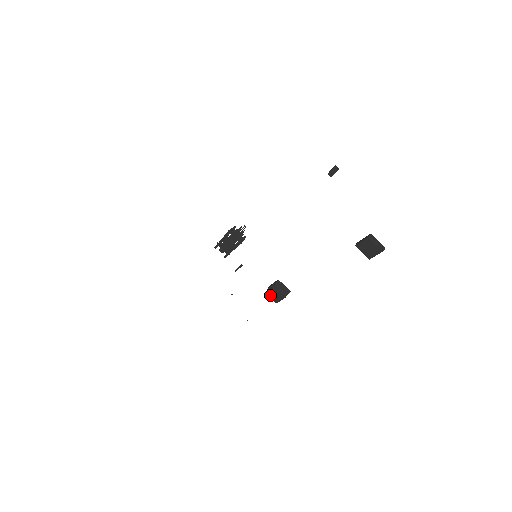
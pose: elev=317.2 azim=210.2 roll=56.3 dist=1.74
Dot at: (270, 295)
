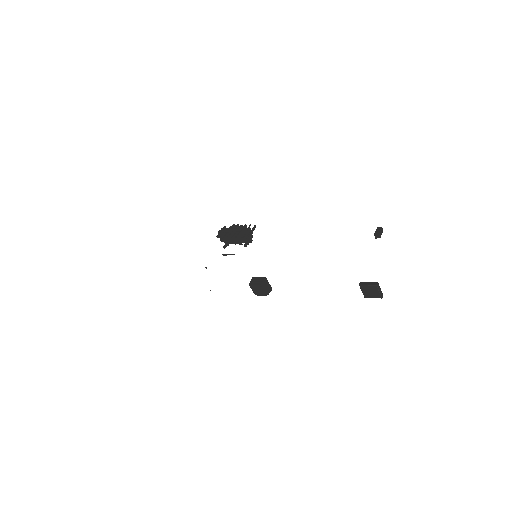
Dot at: (253, 288)
